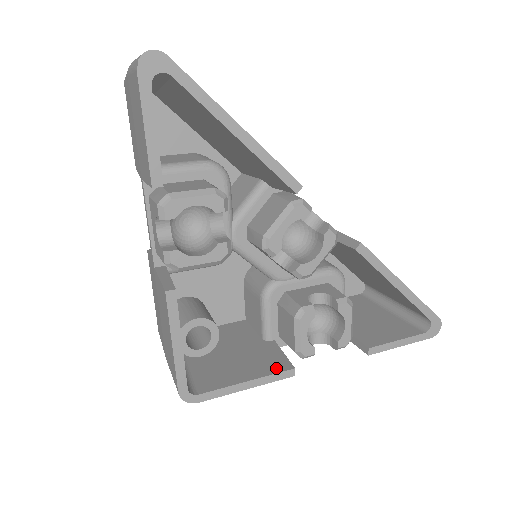
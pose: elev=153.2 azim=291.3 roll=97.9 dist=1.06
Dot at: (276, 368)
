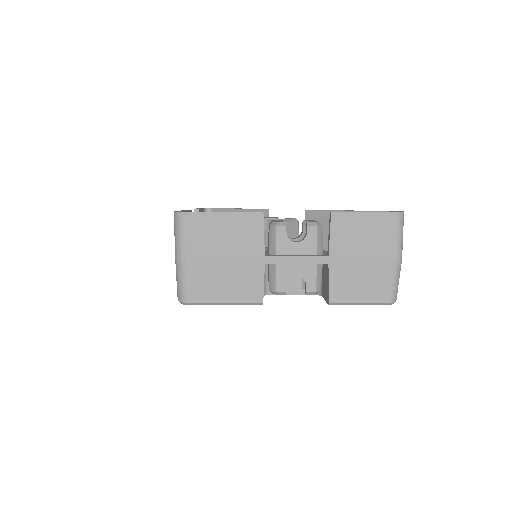
Dot at: occluded
